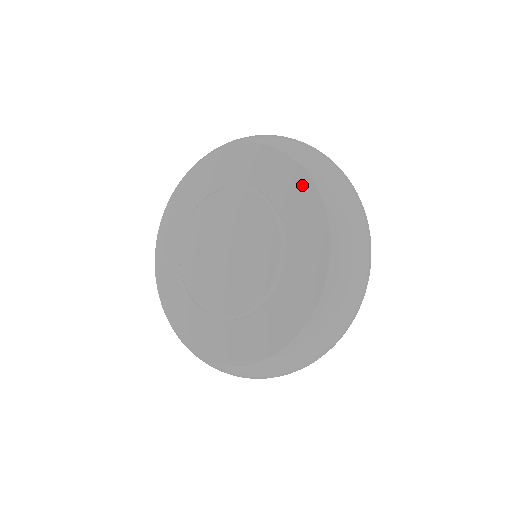
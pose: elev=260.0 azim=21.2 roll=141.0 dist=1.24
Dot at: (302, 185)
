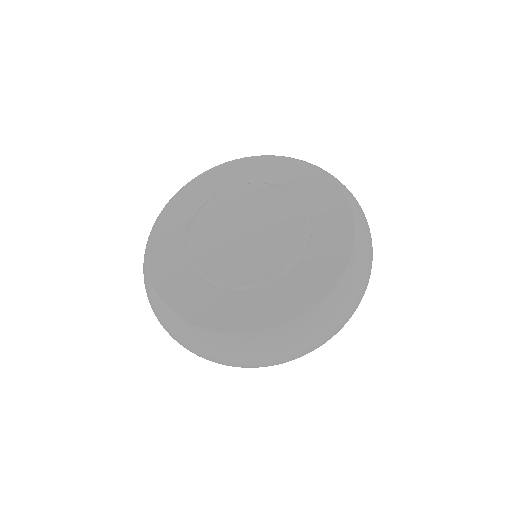
Dot at: (344, 229)
